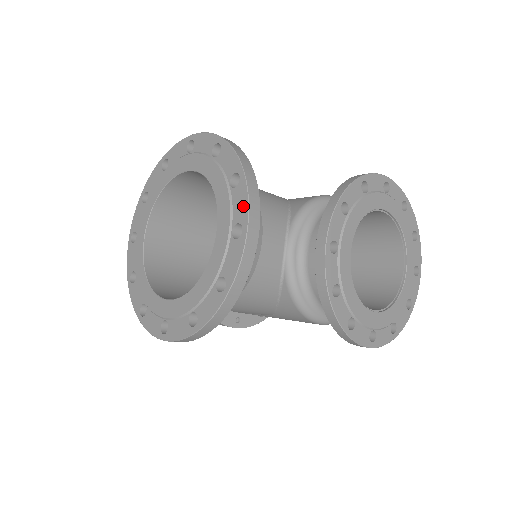
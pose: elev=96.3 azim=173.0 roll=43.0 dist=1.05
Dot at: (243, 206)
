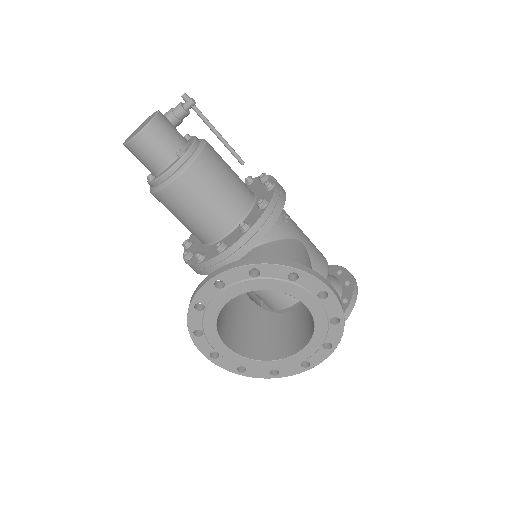
Dot at: (319, 360)
